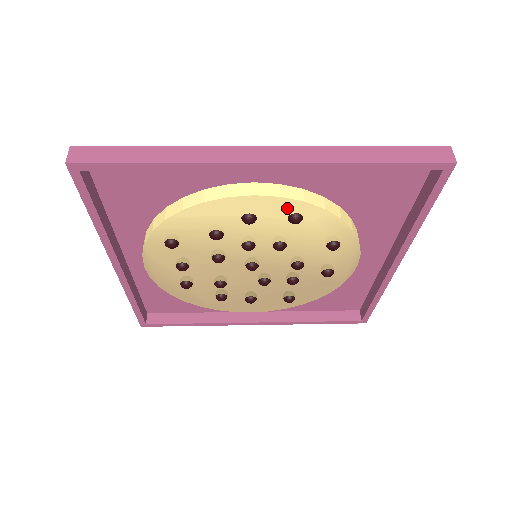
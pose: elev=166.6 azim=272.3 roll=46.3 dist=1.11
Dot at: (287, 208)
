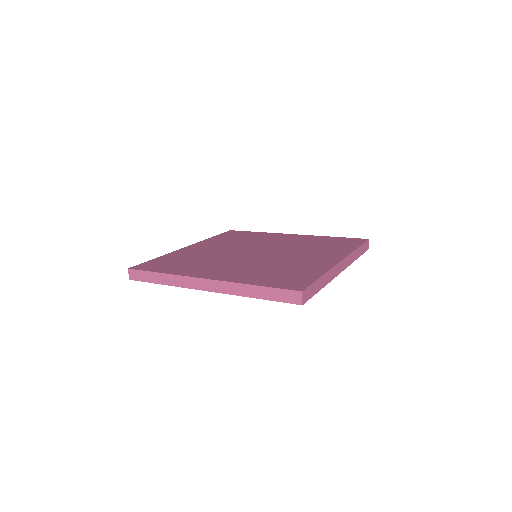
Dot at: occluded
